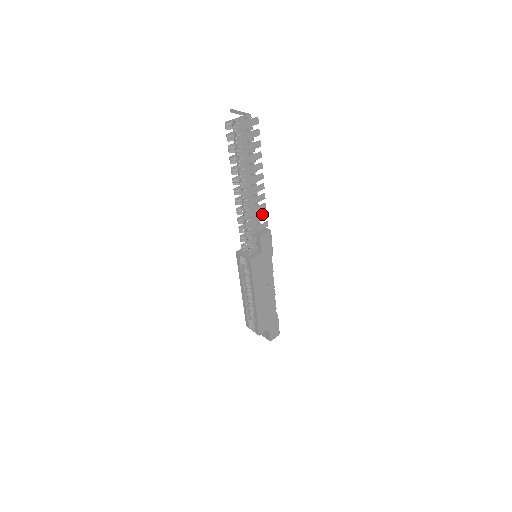
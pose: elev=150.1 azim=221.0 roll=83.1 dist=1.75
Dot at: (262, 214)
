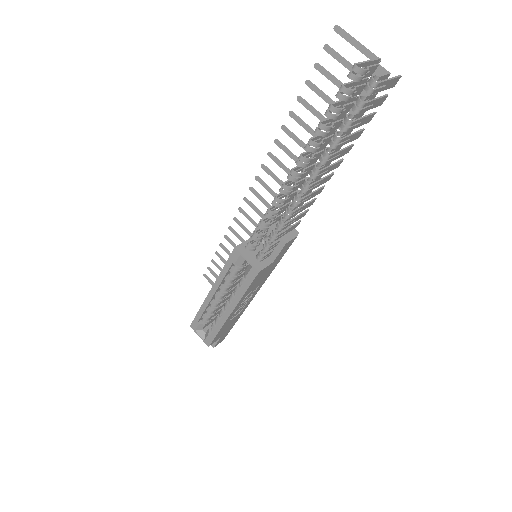
Dot at: (304, 212)
